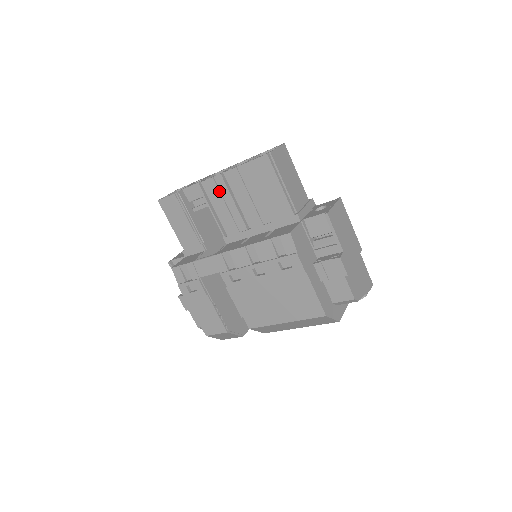
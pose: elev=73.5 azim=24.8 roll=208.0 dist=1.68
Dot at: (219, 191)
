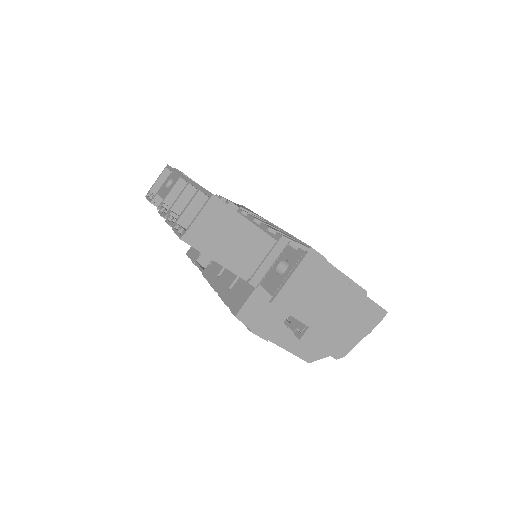
Dot at: occluded
